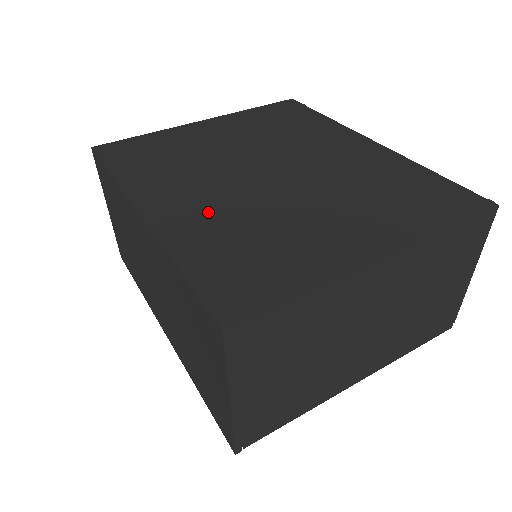
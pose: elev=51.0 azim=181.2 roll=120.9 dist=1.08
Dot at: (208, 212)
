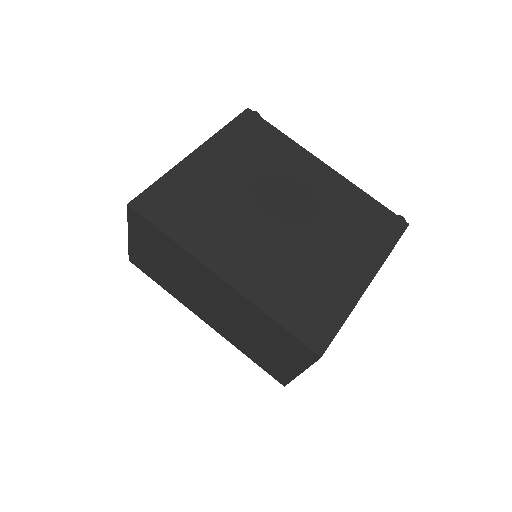
Dot at: (263, 266)
